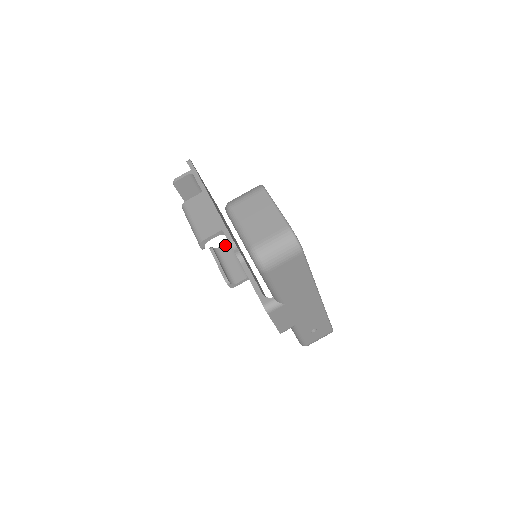
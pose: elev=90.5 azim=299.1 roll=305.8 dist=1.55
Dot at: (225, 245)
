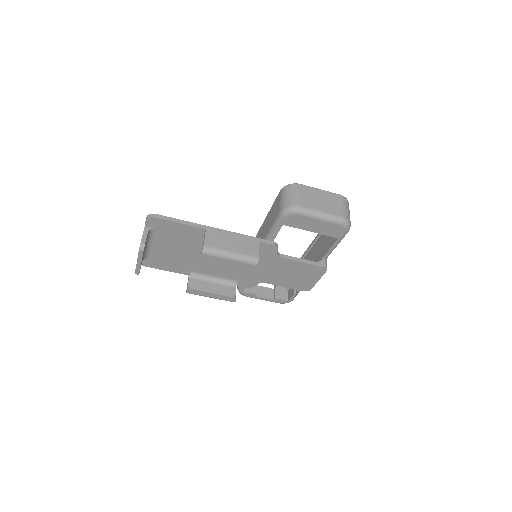
Dot at: (190, 280)
